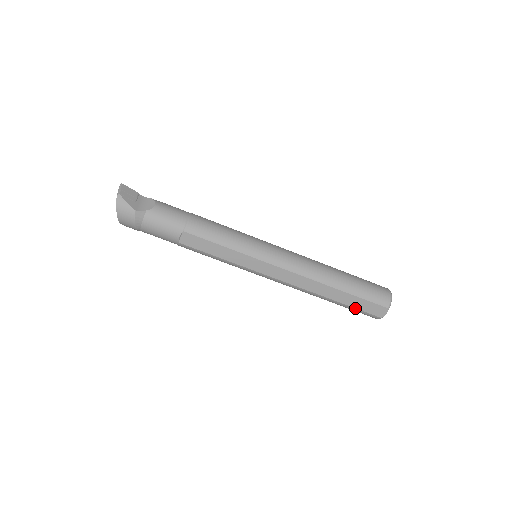
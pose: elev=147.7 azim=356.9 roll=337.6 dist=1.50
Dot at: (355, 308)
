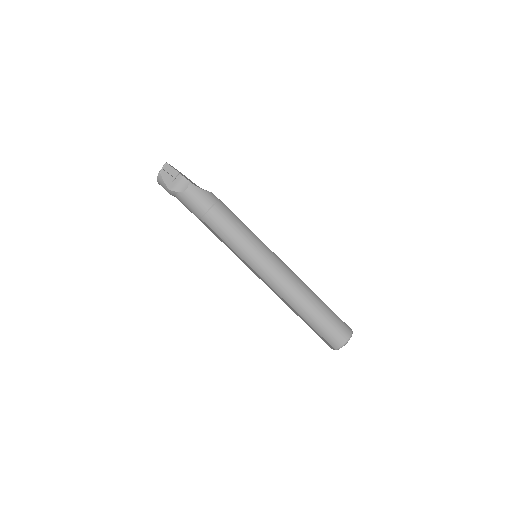
Dot at: (314, 331)
